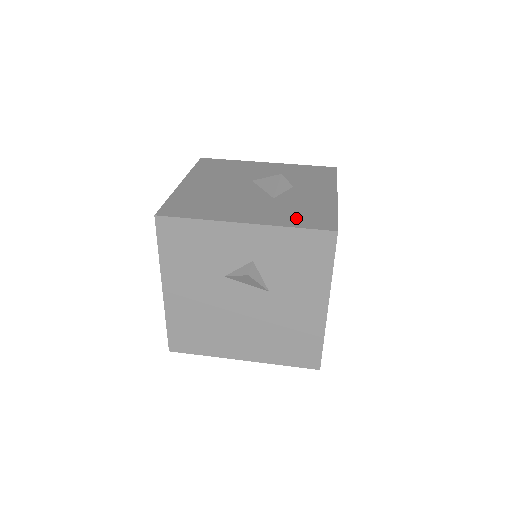
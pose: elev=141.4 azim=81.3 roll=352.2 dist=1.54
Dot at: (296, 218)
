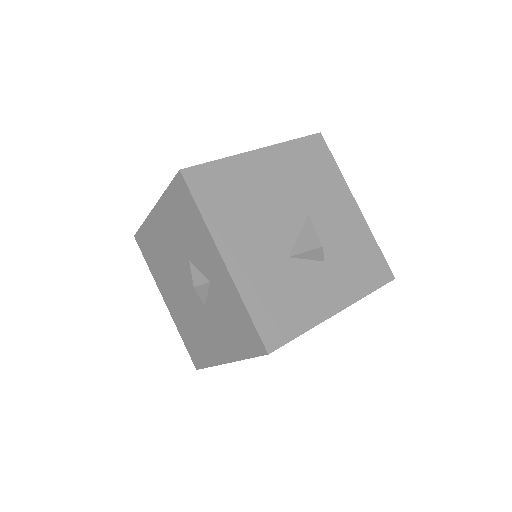
Dot at: (265, 302)
